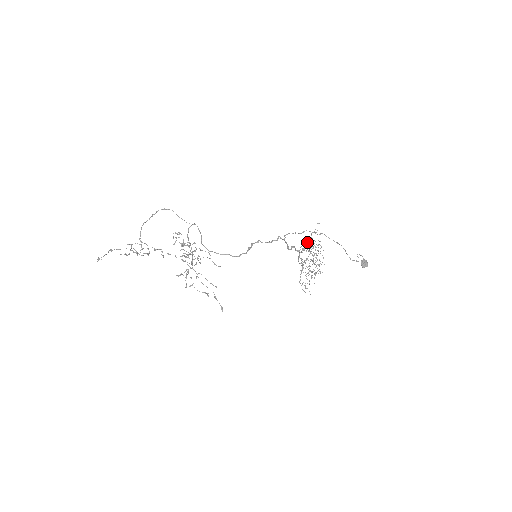
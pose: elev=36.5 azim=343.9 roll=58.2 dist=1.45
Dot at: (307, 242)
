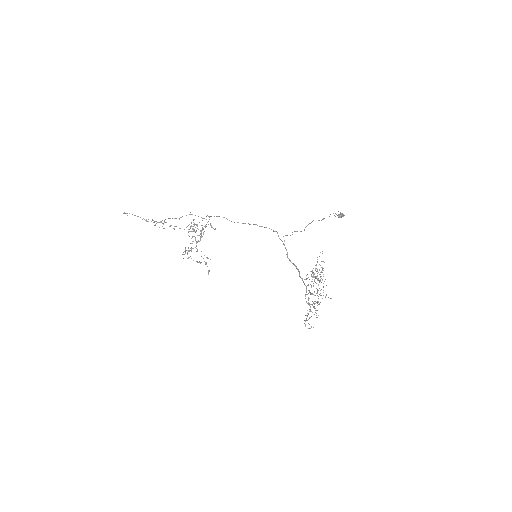
Dot at: (312, 272)
